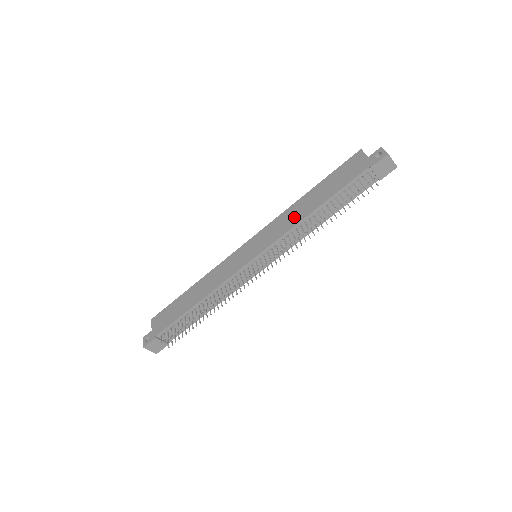
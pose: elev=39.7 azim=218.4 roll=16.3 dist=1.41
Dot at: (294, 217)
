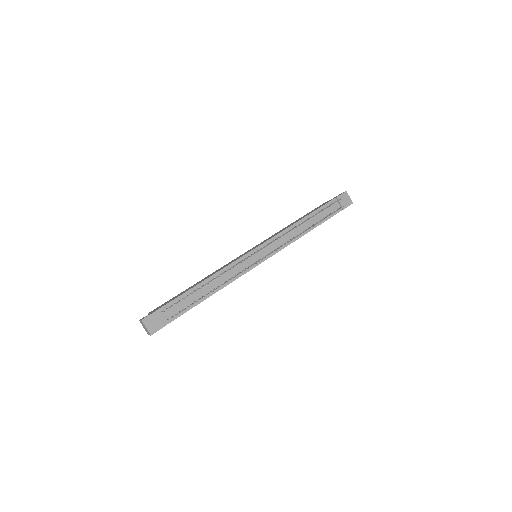
Dot at: (286, 227)
